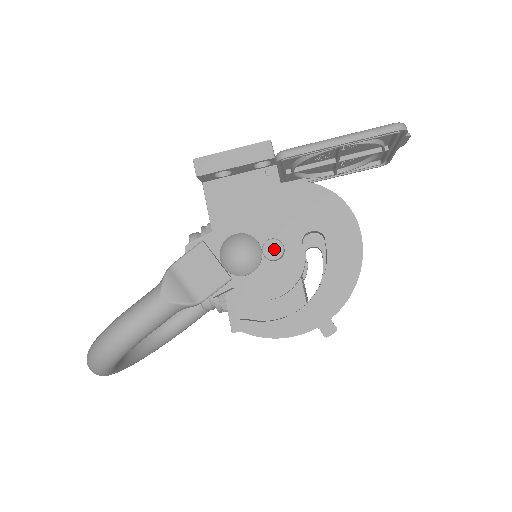
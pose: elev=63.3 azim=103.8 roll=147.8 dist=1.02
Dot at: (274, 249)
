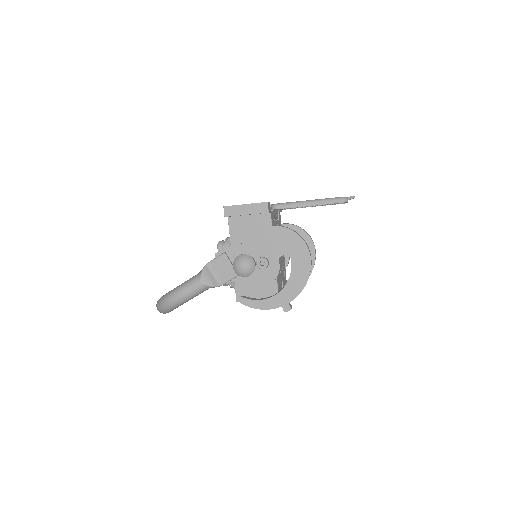
Dot at: (263, 262)
